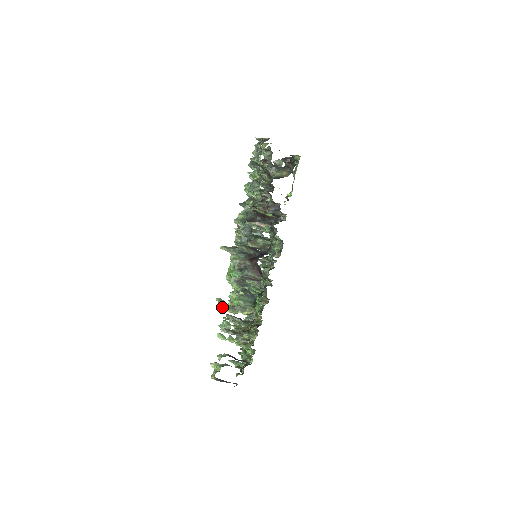
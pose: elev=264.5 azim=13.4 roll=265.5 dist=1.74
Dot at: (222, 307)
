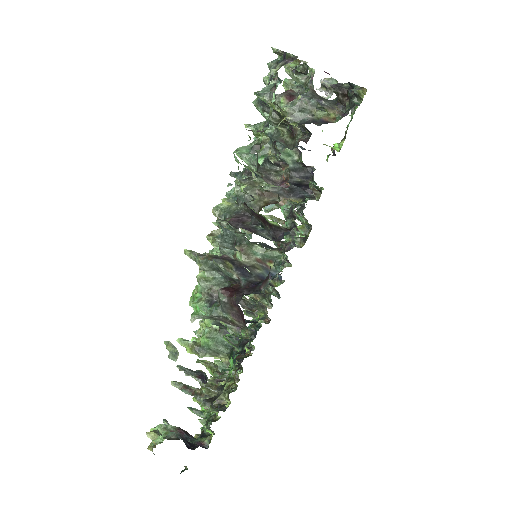
Dot at: (180, 343)
